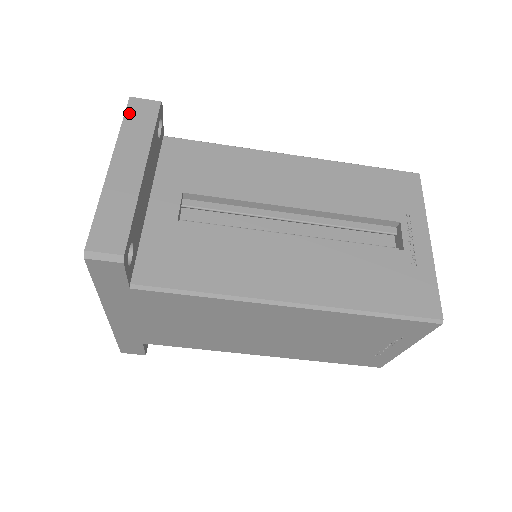
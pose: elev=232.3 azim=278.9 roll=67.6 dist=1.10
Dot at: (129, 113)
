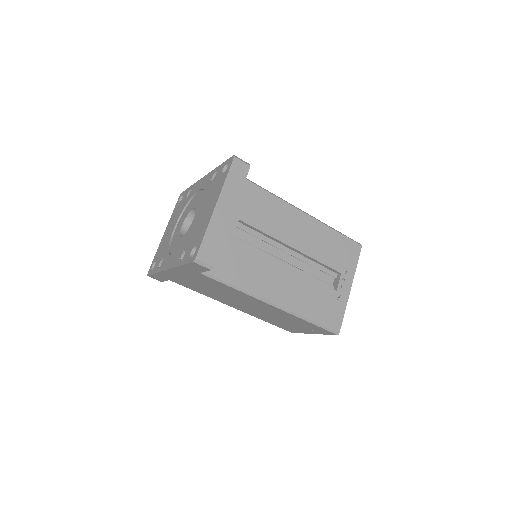
Dot at: (232, 170)
